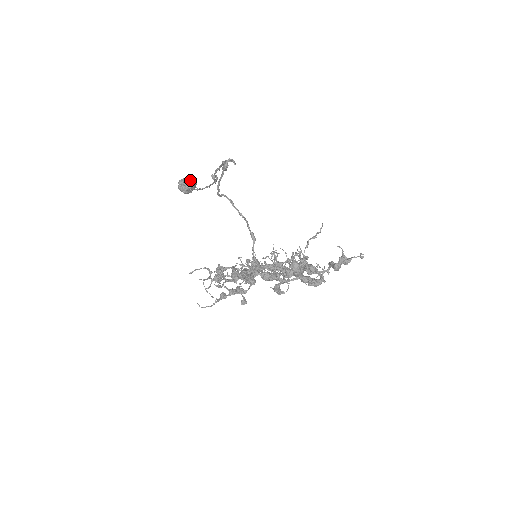
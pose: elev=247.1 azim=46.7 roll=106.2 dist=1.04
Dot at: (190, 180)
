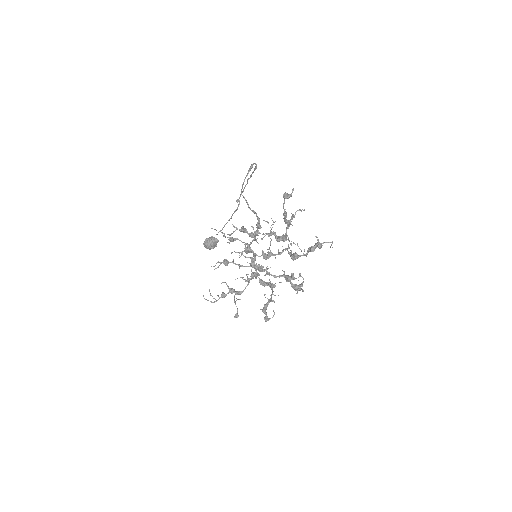
Dot at: occluded
